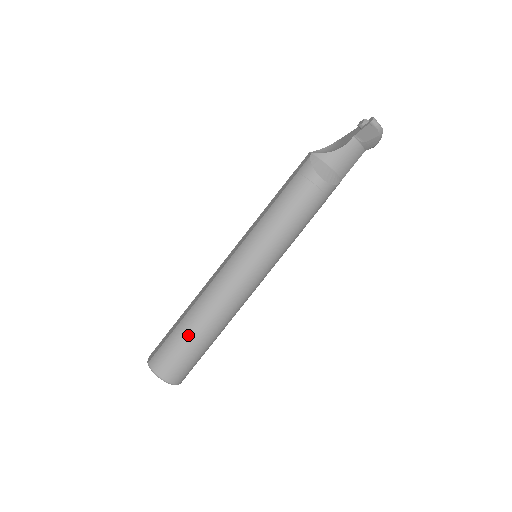
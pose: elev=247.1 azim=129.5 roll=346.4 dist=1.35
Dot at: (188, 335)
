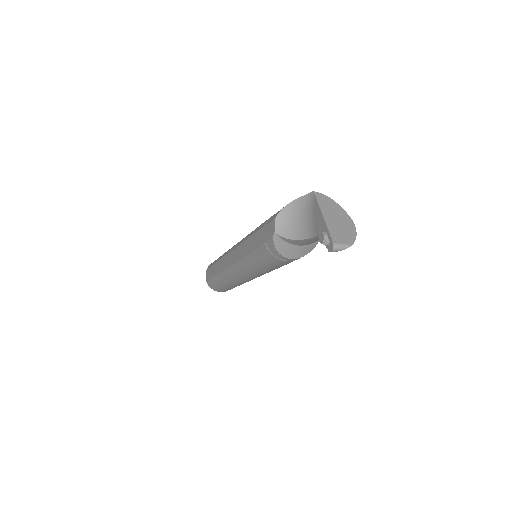
Dot at: (223, 286)
